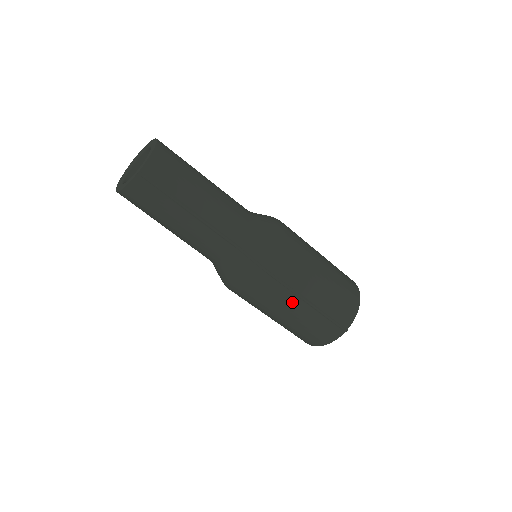
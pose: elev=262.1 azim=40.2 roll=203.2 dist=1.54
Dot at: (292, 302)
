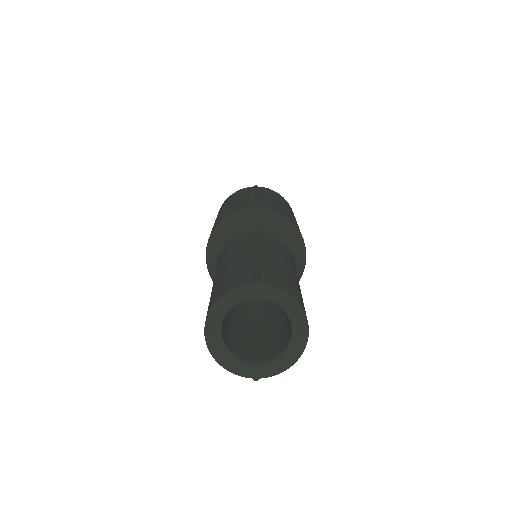
Dot at: occluded
